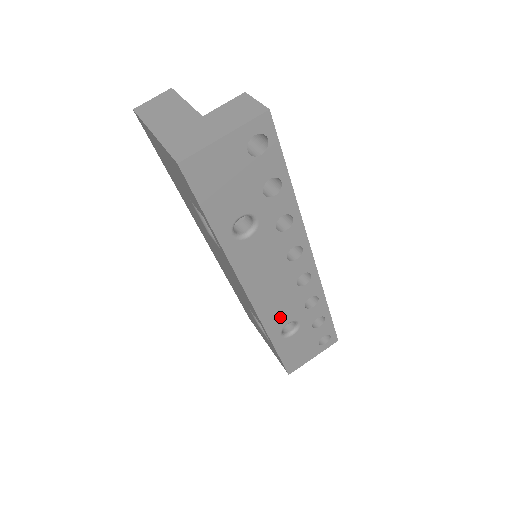
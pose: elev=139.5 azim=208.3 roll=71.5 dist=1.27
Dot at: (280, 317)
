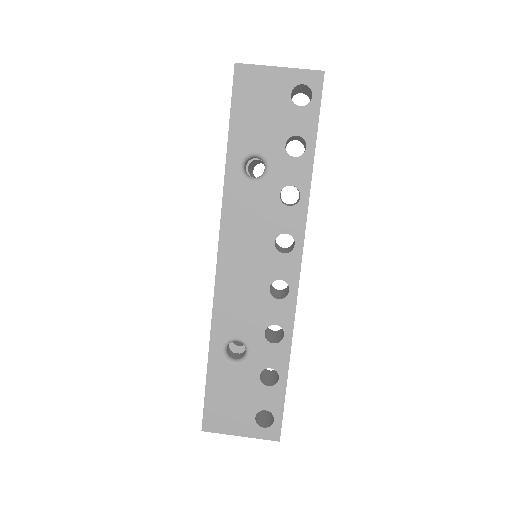
Dot at: (234, 319)
